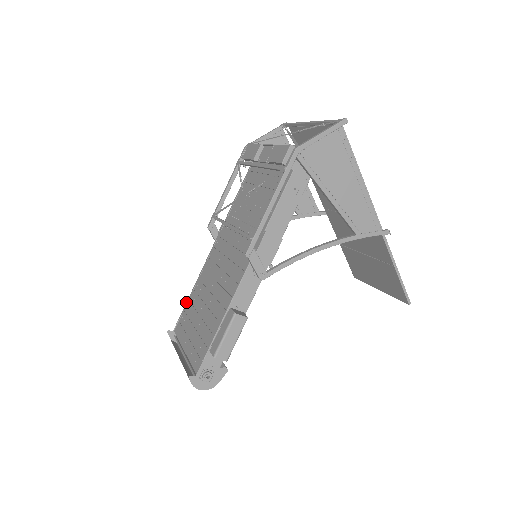
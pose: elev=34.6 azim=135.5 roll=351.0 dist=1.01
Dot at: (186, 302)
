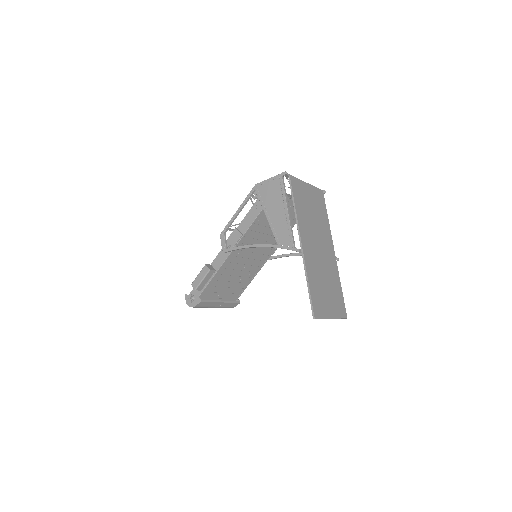
Dot at: occluded
